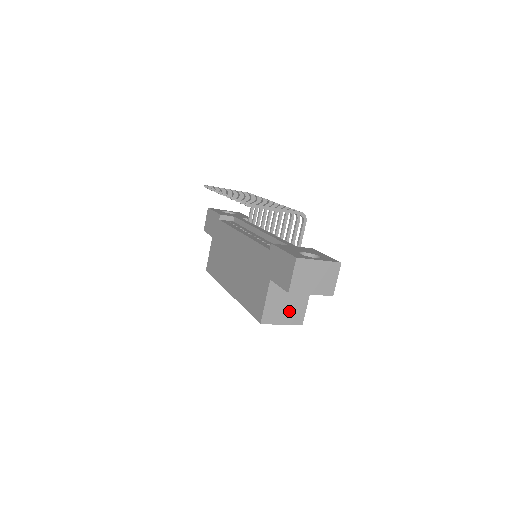
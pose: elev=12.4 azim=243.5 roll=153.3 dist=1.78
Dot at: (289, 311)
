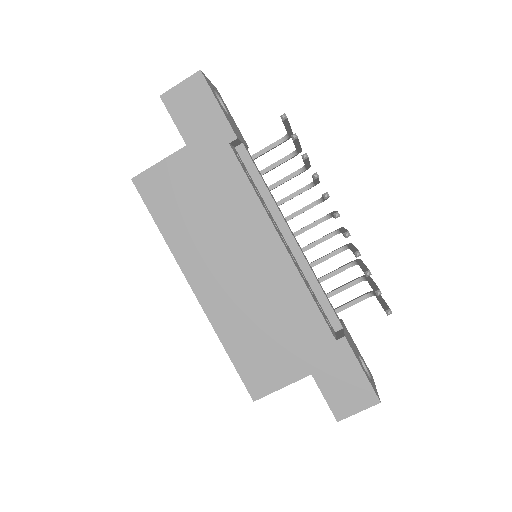
Dot at: occluded
